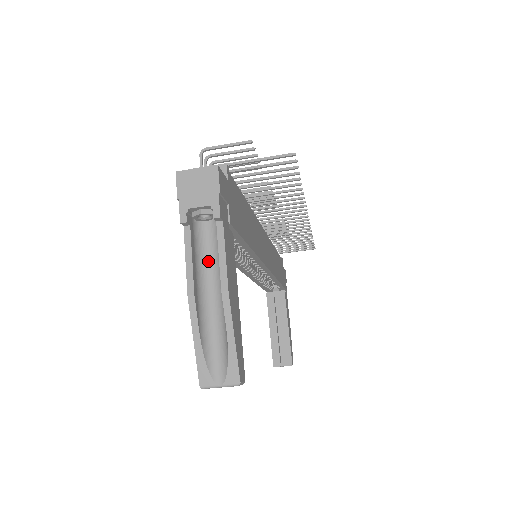
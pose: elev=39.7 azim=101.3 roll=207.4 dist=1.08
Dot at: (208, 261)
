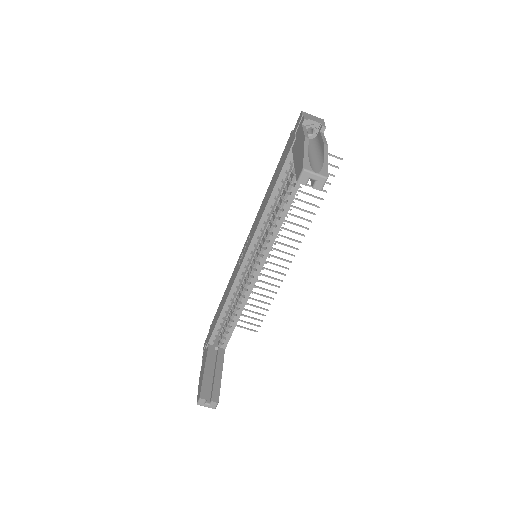
Dot at: (308, 145)
